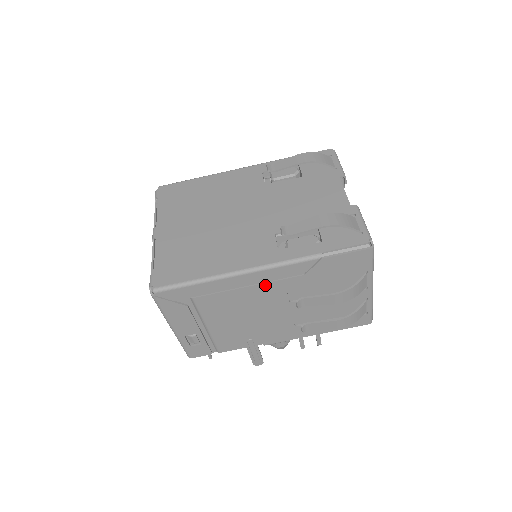
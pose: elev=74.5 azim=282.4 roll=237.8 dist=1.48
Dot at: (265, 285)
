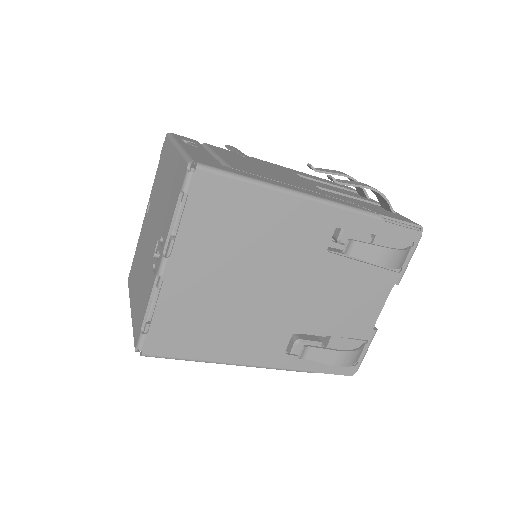
Dot at: occluded
